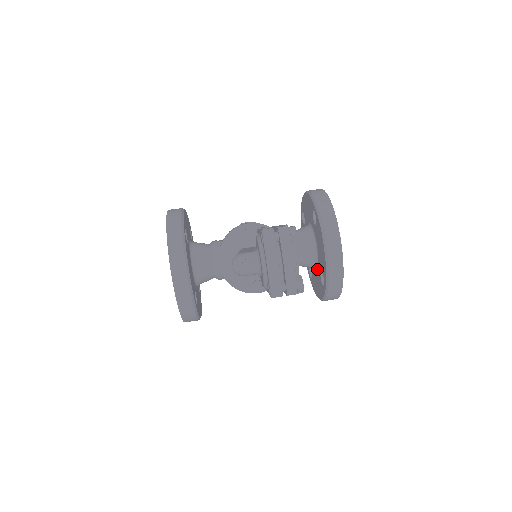
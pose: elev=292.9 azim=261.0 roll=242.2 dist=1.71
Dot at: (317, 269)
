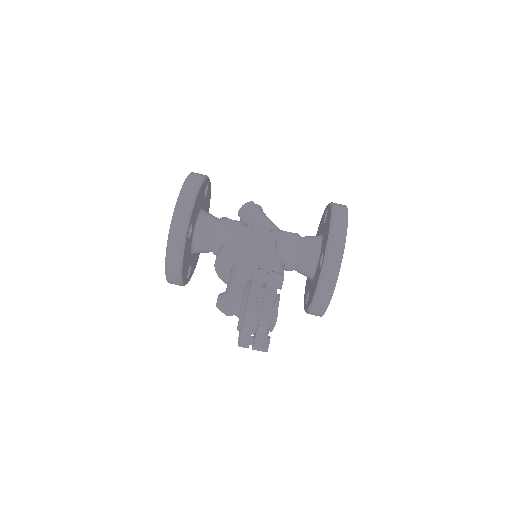
Dot at: (310, 280)
